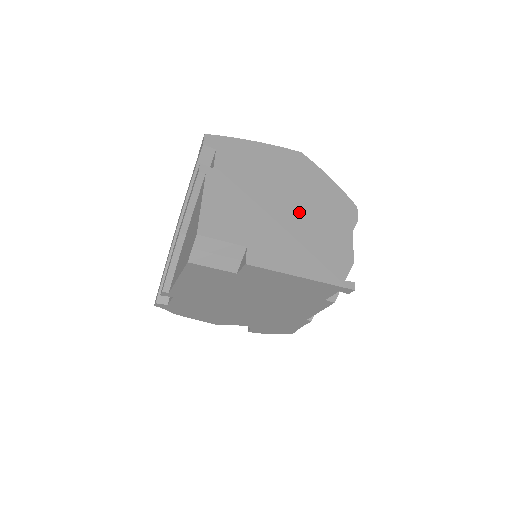
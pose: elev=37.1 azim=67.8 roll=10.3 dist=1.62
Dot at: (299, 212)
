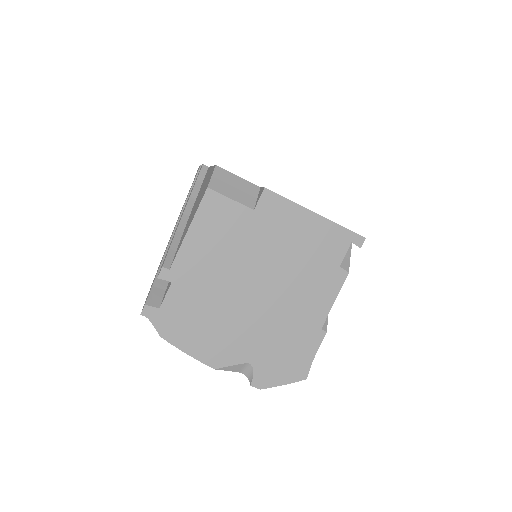
Dot at: occluded
